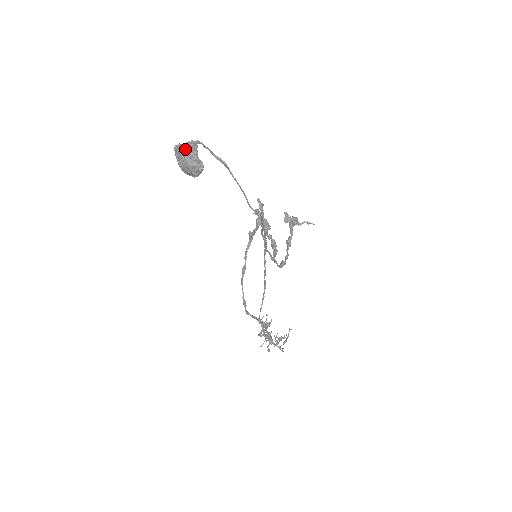
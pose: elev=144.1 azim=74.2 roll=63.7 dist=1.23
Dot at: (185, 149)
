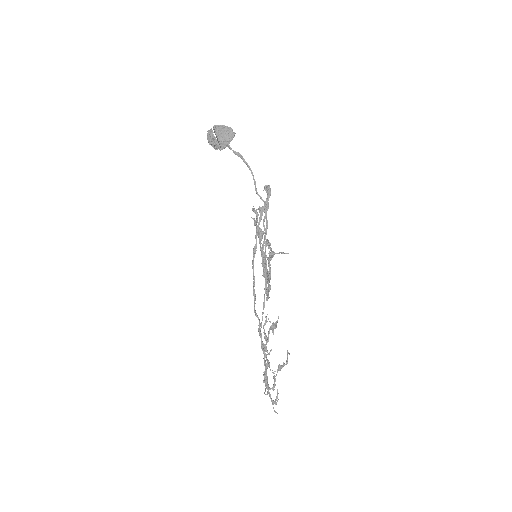
Dot at: (220, 125)
